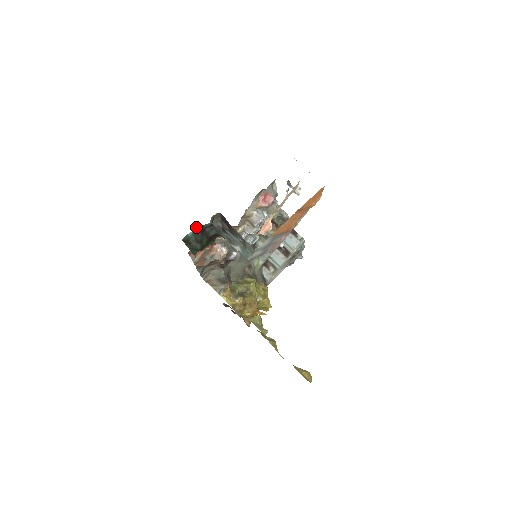
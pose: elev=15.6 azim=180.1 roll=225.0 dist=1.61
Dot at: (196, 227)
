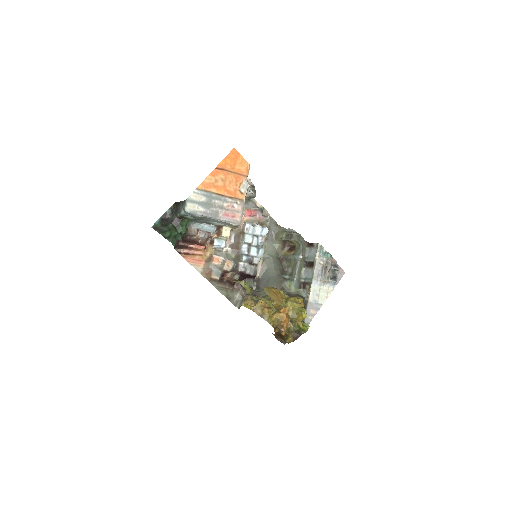
Dot at: (161, 217)
